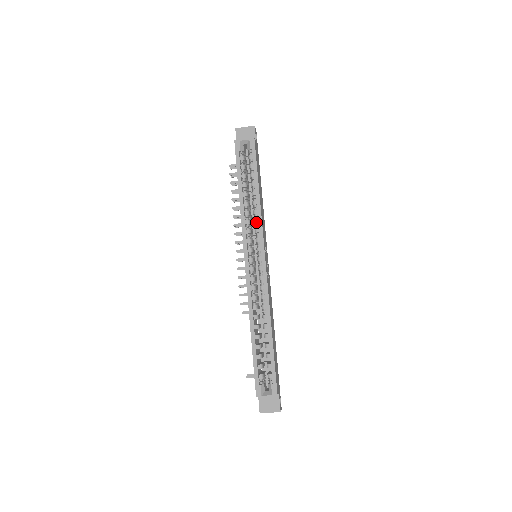
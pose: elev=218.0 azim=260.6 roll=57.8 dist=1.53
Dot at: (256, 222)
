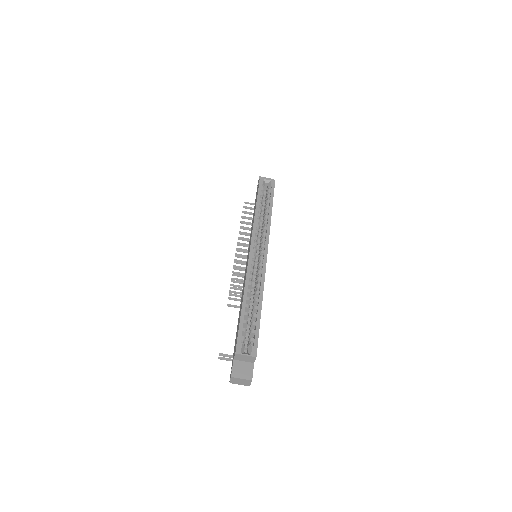
Dot at: (265, 228)
